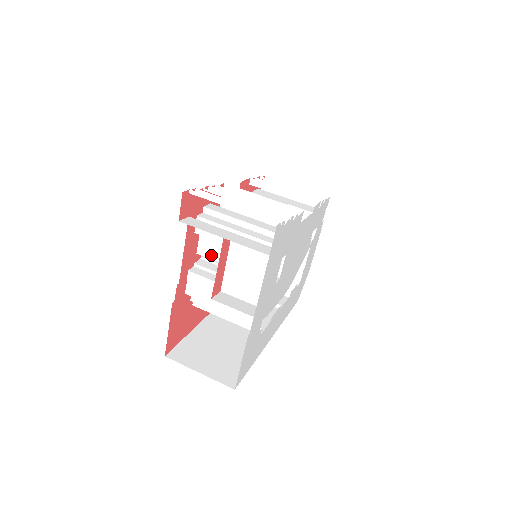
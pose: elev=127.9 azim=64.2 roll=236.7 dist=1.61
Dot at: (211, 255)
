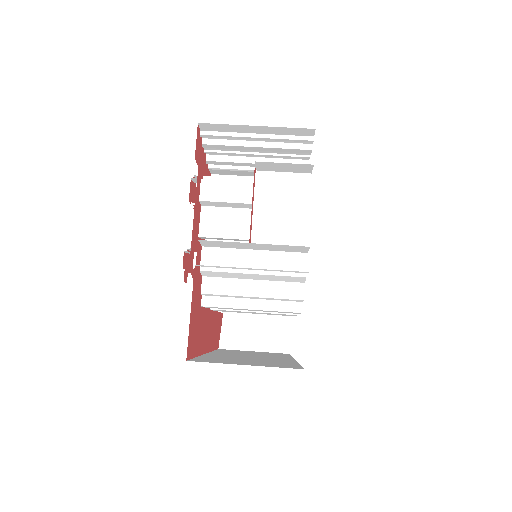
Dot at: (218, 233)
